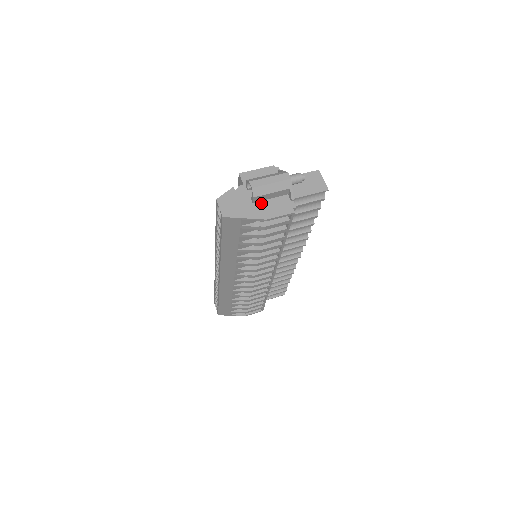
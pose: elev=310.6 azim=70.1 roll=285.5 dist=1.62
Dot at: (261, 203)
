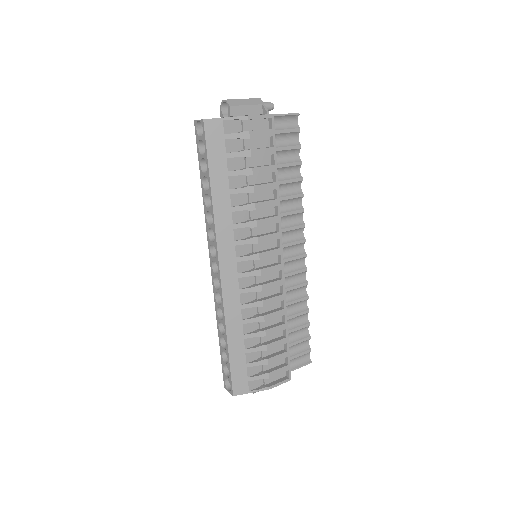
Dot at: occluded
